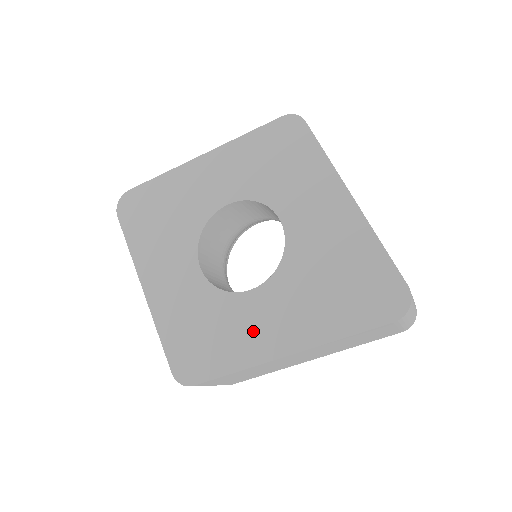
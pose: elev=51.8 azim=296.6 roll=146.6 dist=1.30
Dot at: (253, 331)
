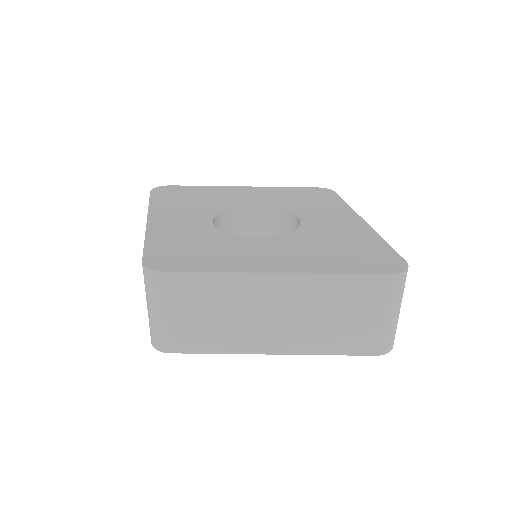
Dot at: (247, 256)
